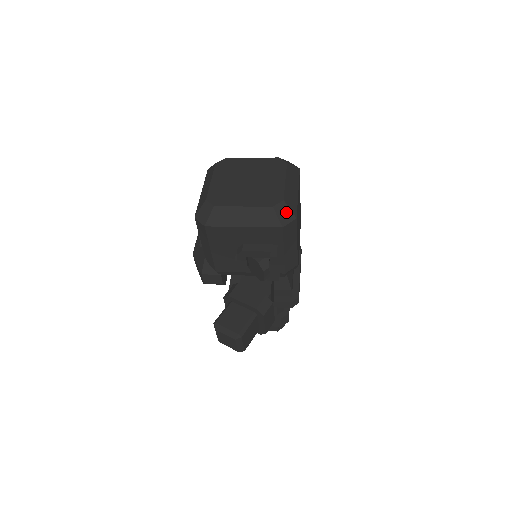
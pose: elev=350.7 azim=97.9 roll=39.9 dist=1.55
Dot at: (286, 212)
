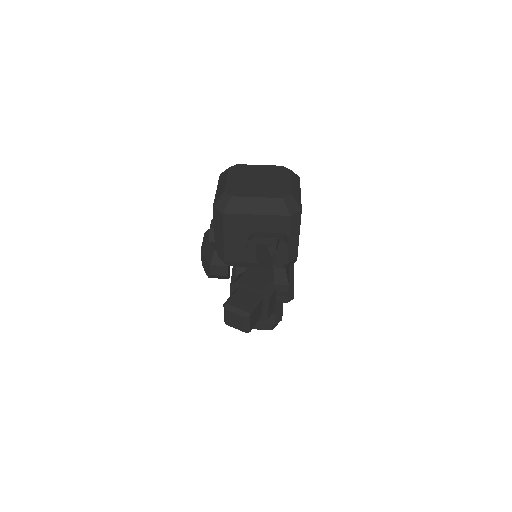
Dot at: (293, 204)
